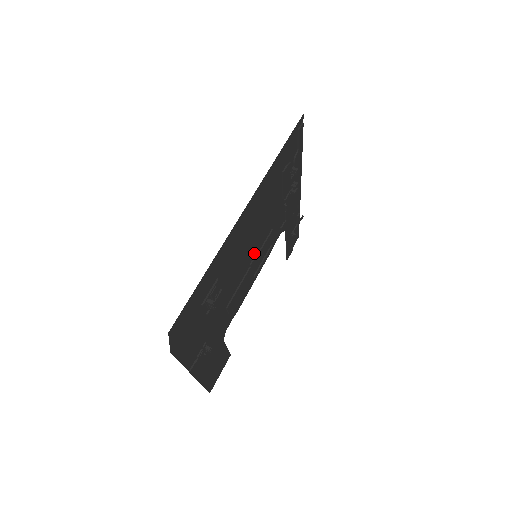
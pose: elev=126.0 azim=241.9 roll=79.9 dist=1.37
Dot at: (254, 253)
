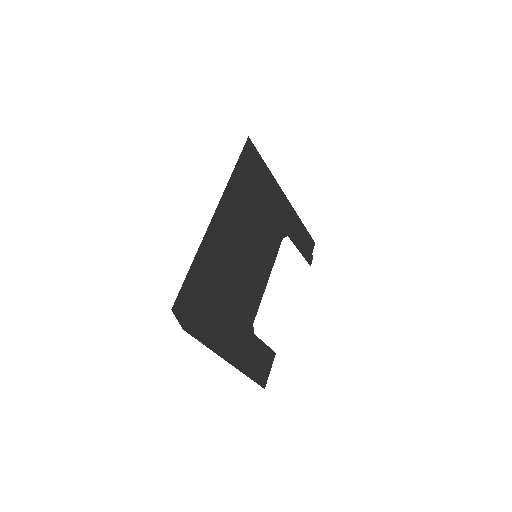
Dot at: (252, 253)
